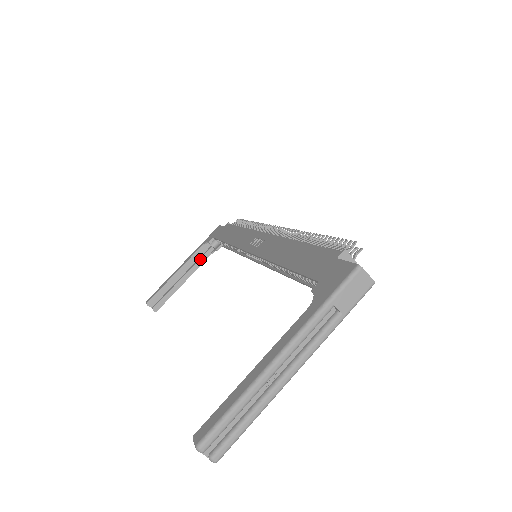
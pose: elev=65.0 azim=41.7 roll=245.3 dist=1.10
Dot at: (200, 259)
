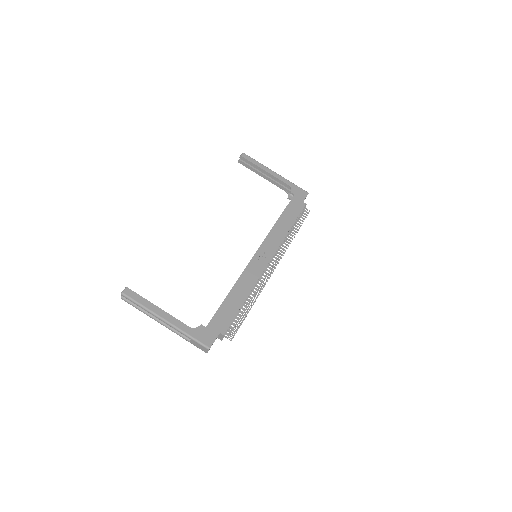
Dot at: (280, 185)
